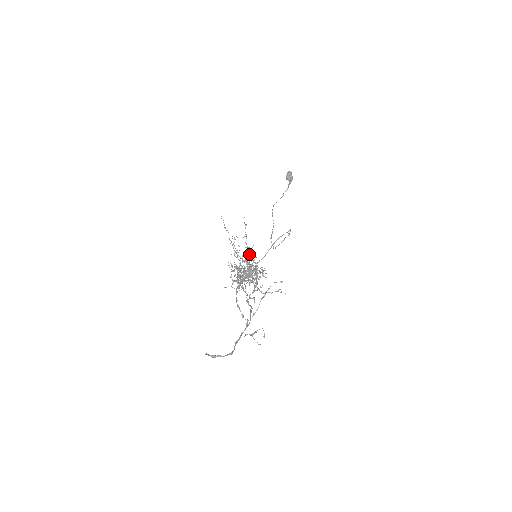
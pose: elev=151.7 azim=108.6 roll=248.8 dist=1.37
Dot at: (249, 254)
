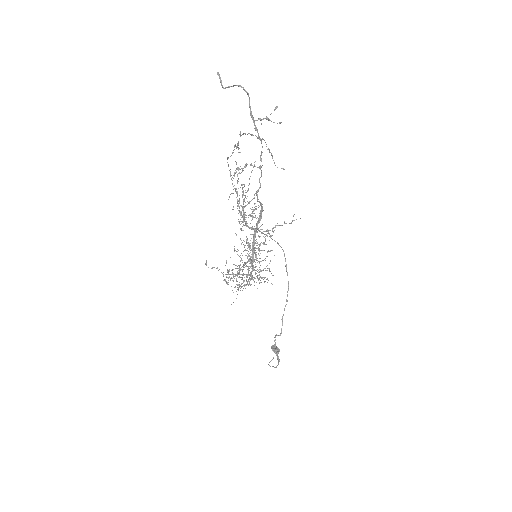
Dot at: (247, 245)
